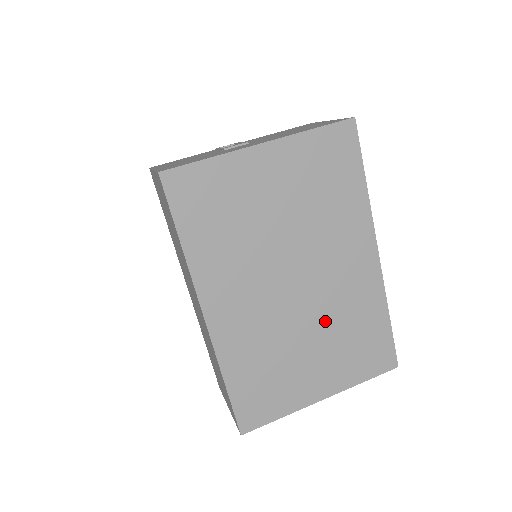
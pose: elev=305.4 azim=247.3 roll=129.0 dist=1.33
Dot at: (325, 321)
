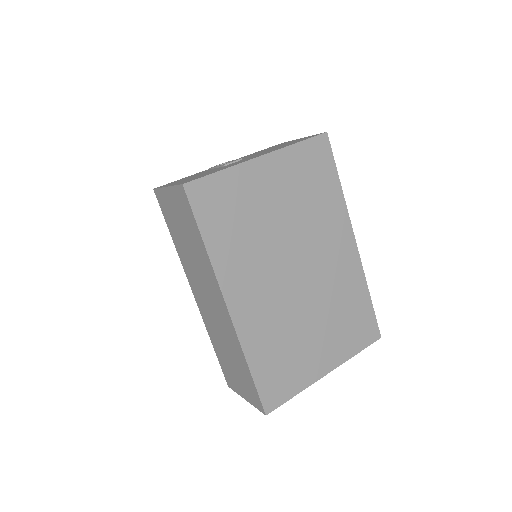
Dot at: (322, 303)
